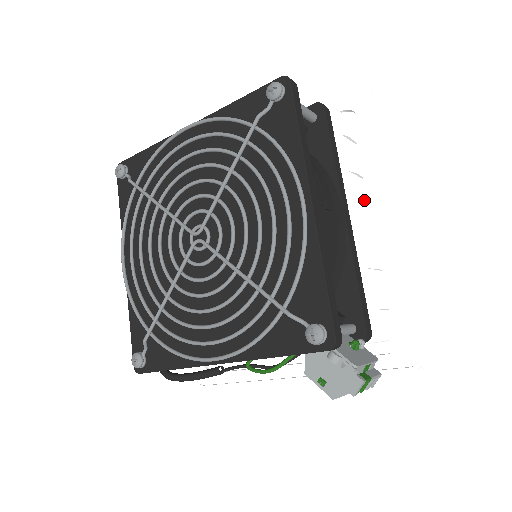
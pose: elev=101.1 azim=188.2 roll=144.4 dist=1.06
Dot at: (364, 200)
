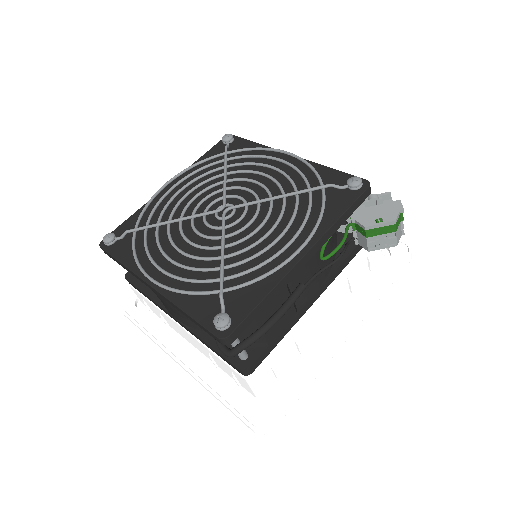
Dot at: occluded
